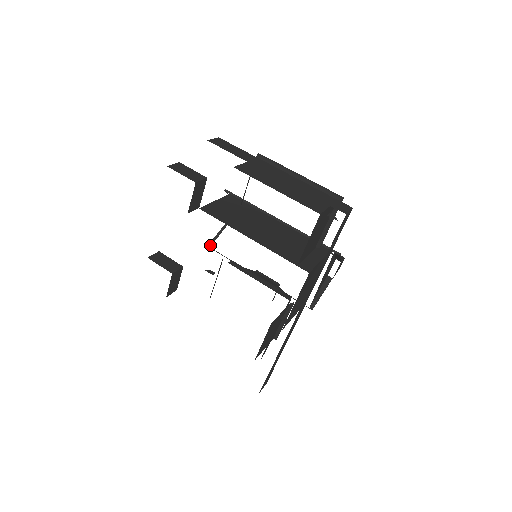
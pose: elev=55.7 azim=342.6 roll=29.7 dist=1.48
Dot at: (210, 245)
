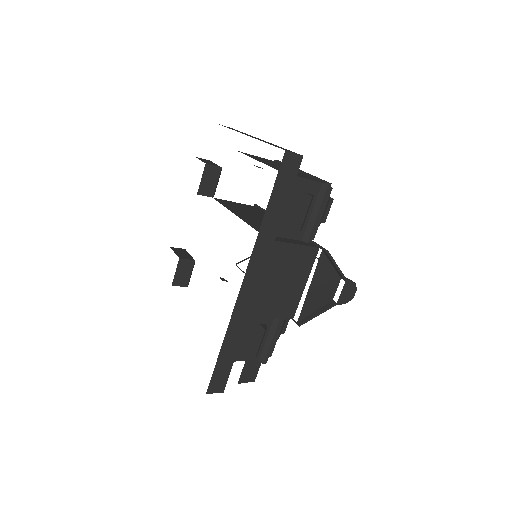
Dot at: (238, 263)
